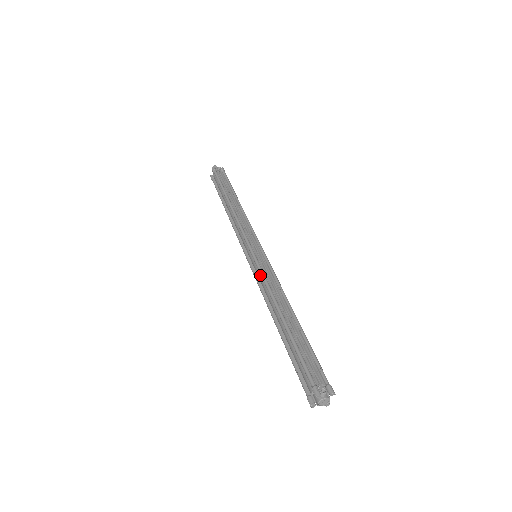
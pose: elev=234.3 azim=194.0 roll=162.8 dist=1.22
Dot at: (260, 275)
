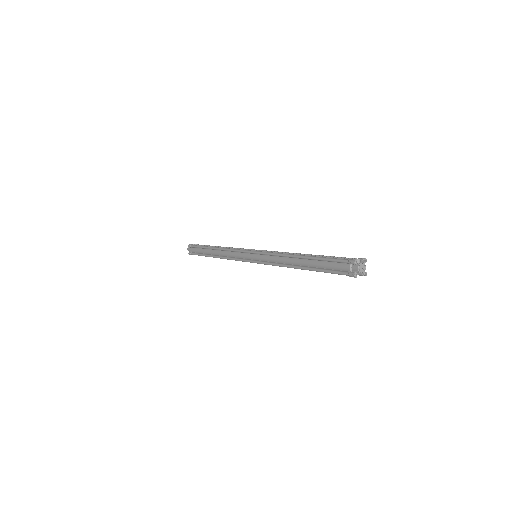
Dot at: (267, 256)
